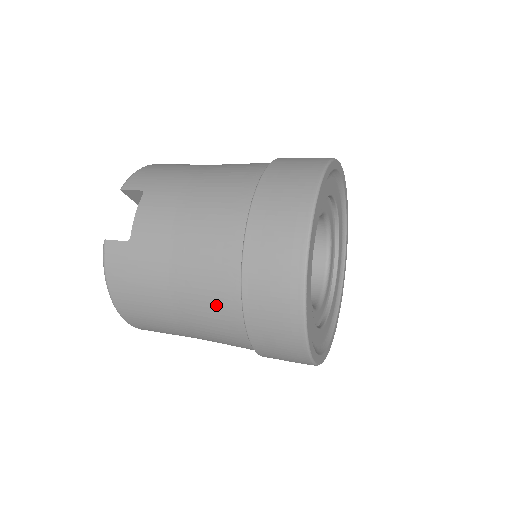
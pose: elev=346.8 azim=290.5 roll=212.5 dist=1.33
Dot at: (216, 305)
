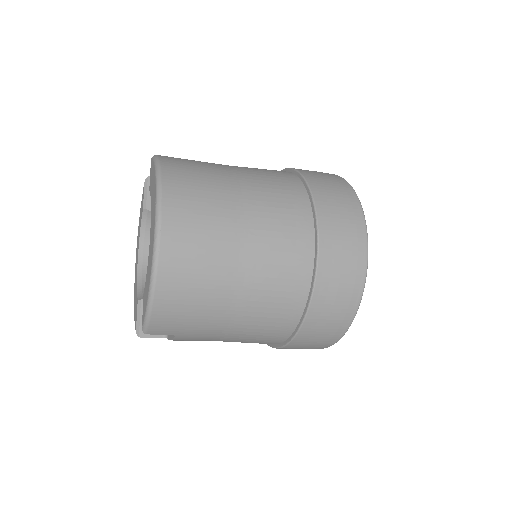
Dot at: (277, 177)
